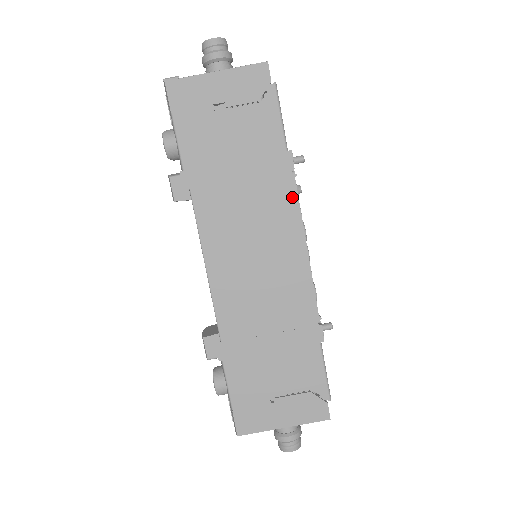
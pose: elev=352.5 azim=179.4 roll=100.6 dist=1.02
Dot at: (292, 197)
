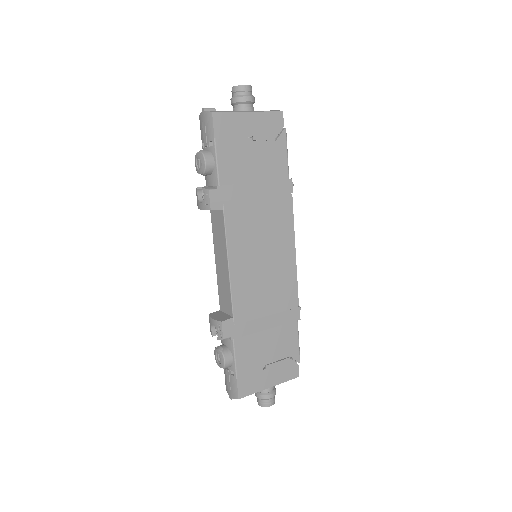
Dot at: (290, 213)
